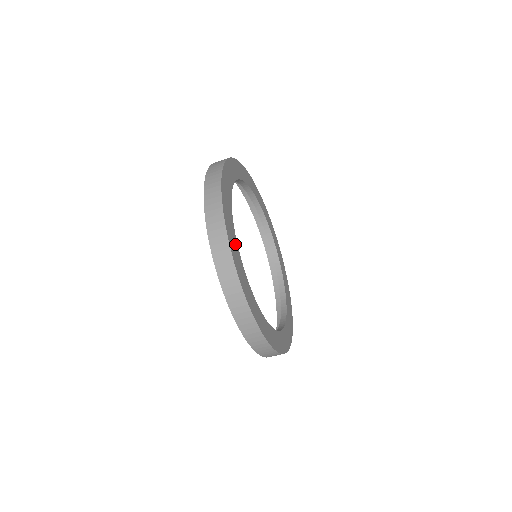
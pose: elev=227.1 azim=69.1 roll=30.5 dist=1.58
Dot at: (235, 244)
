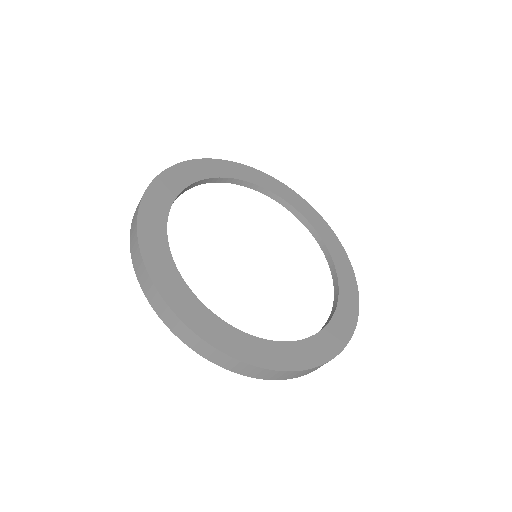
Dot at: (159, 225)
